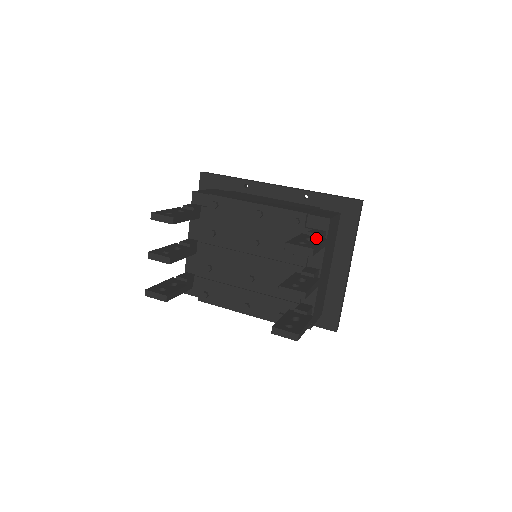
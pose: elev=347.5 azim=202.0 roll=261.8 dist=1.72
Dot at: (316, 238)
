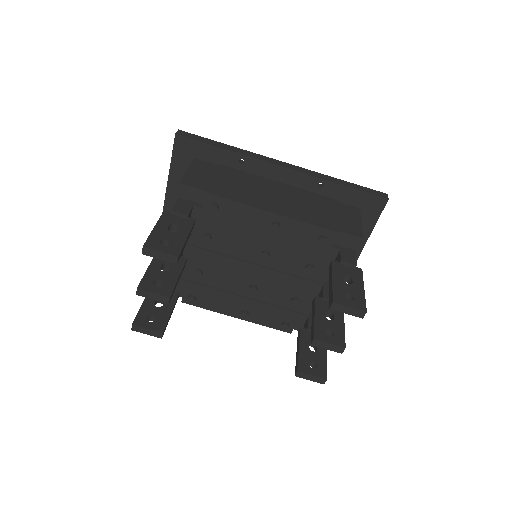
Dot at: (352, 272)
